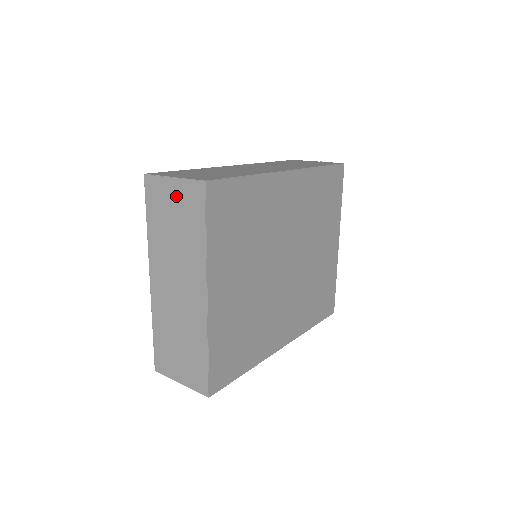
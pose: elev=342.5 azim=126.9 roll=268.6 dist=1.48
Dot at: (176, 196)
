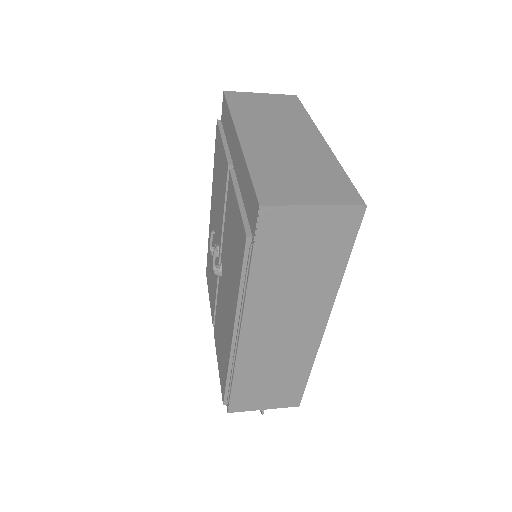
Dot at: (267, 99)
